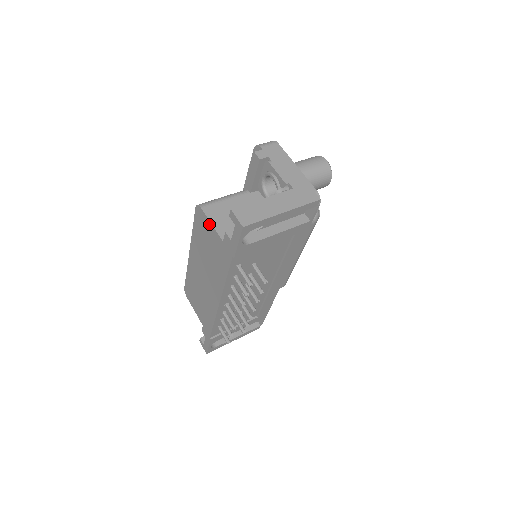
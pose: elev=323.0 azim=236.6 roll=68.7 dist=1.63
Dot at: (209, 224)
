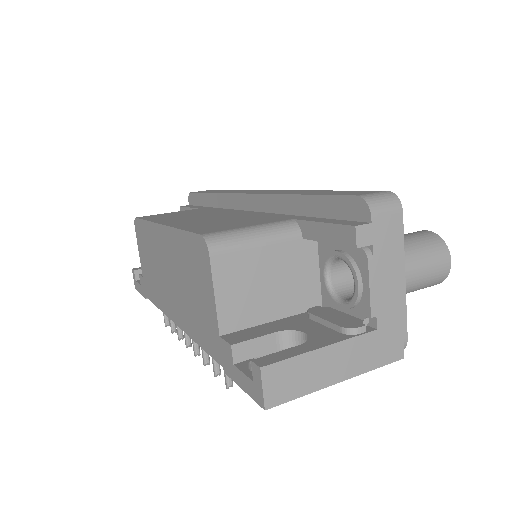
Dot at: (210, 287)
